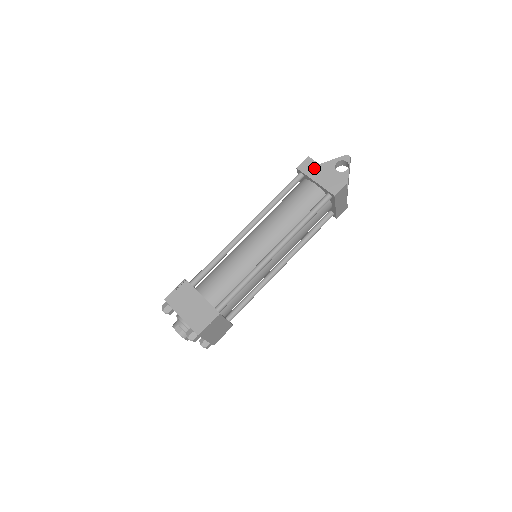
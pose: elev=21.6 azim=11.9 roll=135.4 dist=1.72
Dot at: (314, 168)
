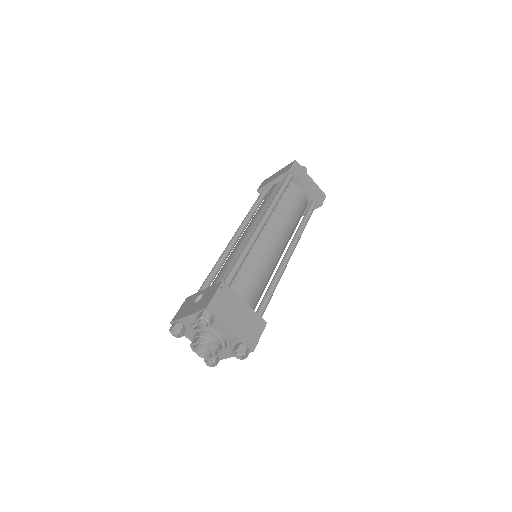
Dot at: (303, 174)
